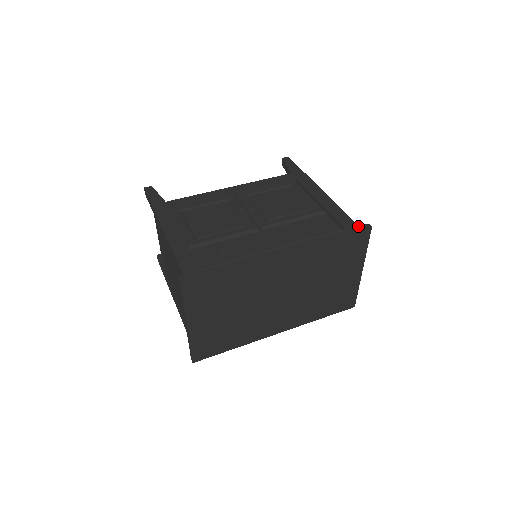
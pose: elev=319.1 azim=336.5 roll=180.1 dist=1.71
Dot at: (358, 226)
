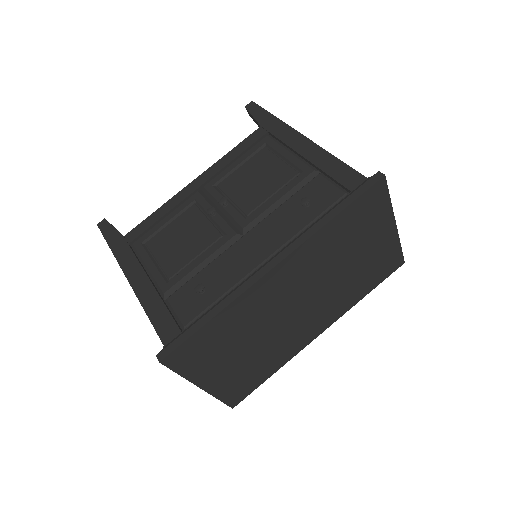
Dot at: (365, 182)
